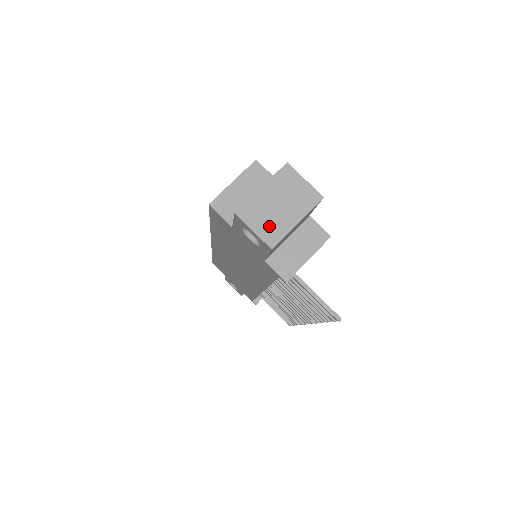
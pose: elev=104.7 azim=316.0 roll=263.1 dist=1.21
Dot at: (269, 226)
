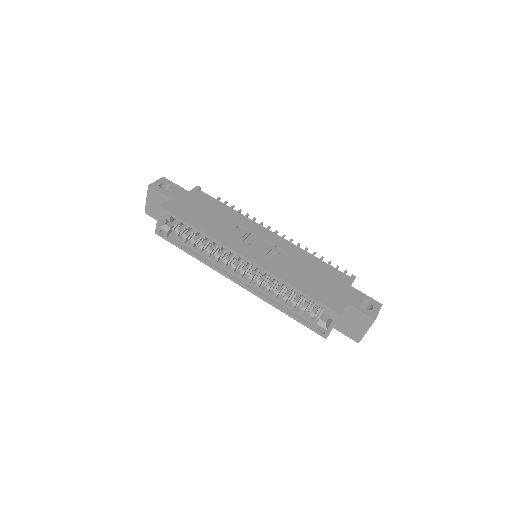
Dot at: occluded
